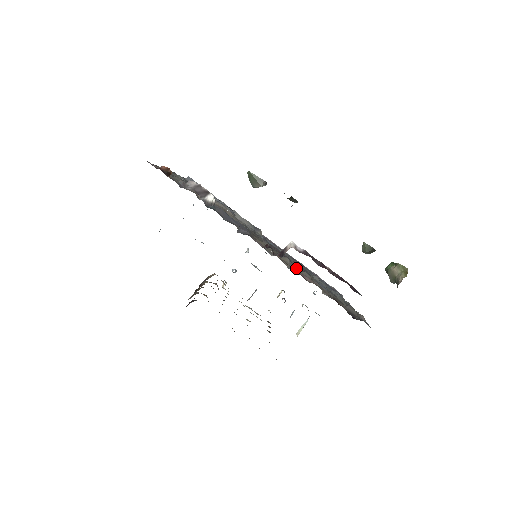
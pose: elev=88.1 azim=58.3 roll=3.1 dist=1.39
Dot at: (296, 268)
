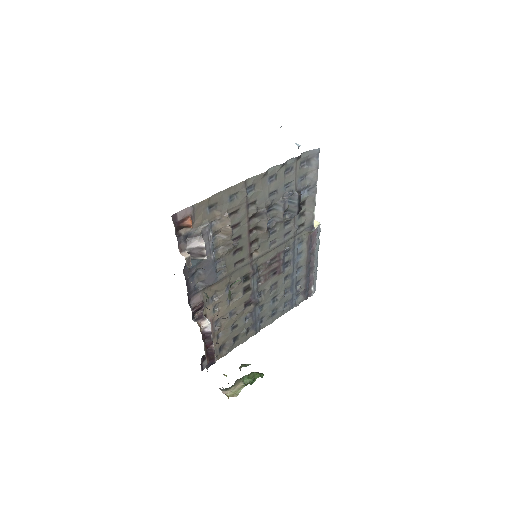
Dot at: (235, 305)
